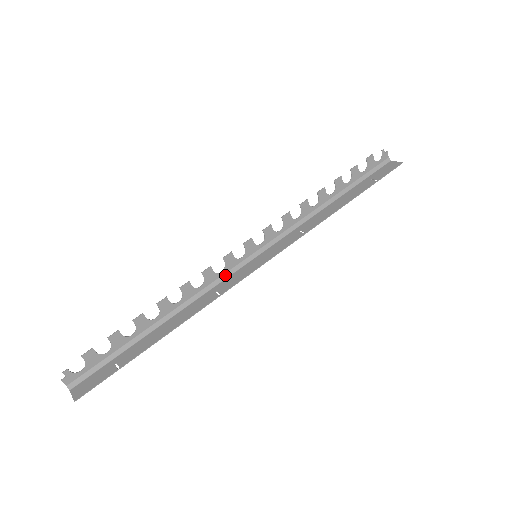
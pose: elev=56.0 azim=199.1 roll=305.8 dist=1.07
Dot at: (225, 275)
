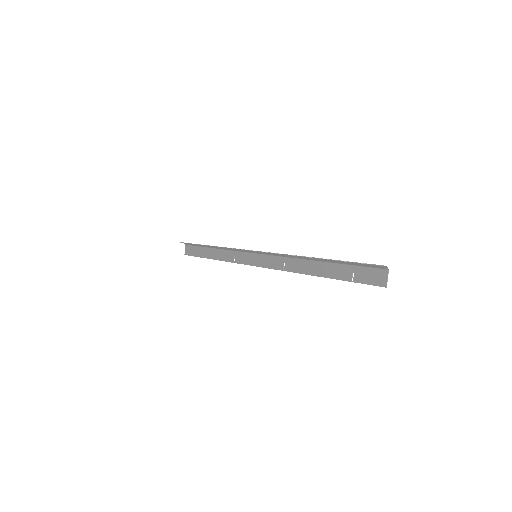
Dot at: (241, 250)
